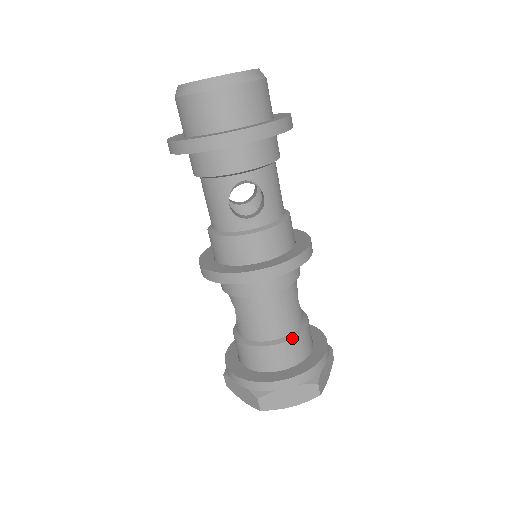
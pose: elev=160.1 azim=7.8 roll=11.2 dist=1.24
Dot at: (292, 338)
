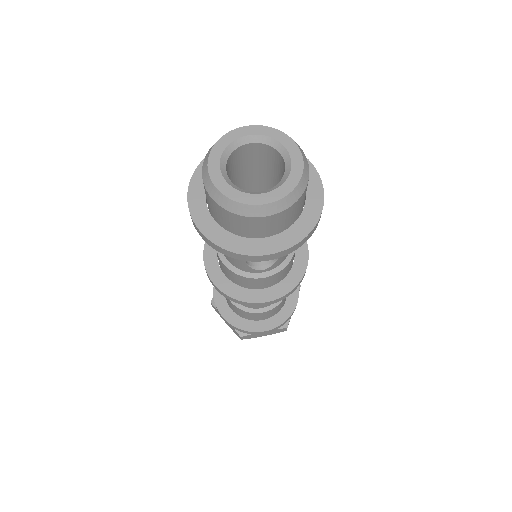
Dot at: (275, 307)
